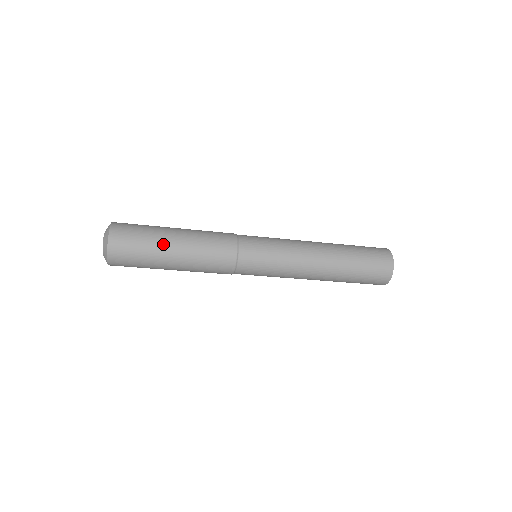
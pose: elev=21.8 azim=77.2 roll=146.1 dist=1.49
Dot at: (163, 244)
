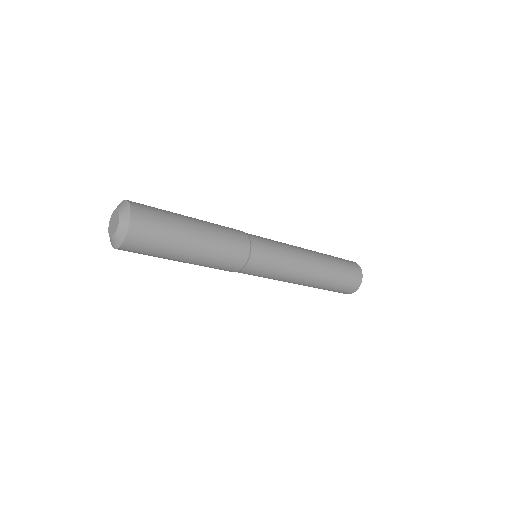
Dot at: (184, 219)
